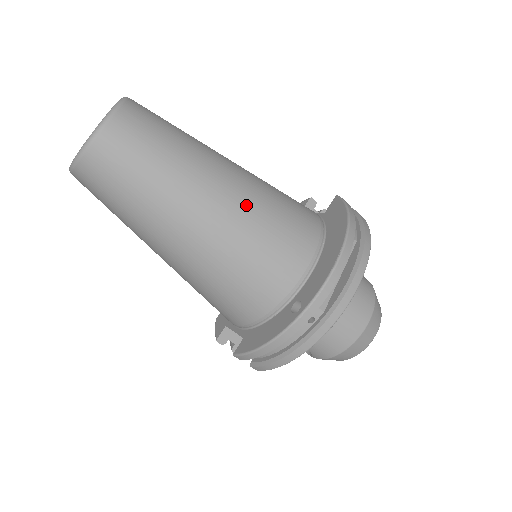
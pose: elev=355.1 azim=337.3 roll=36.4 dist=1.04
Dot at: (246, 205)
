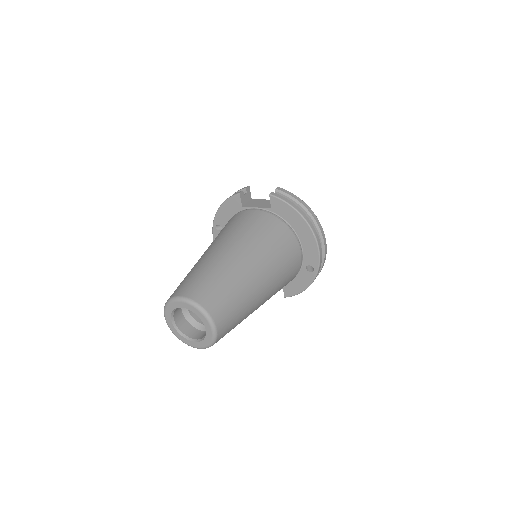
Dot at: (270, 266)
